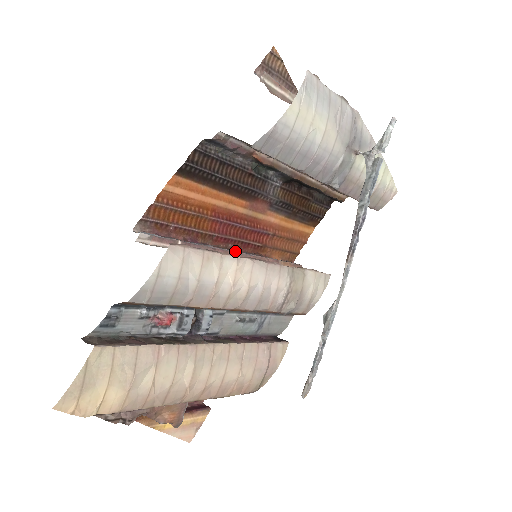
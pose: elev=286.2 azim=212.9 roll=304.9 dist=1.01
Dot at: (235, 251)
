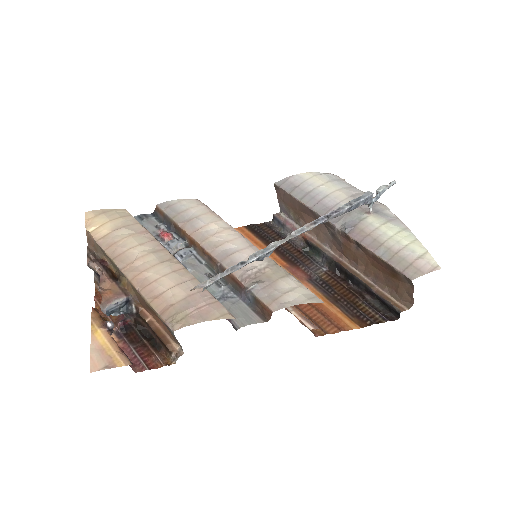
Dot at: occluded
